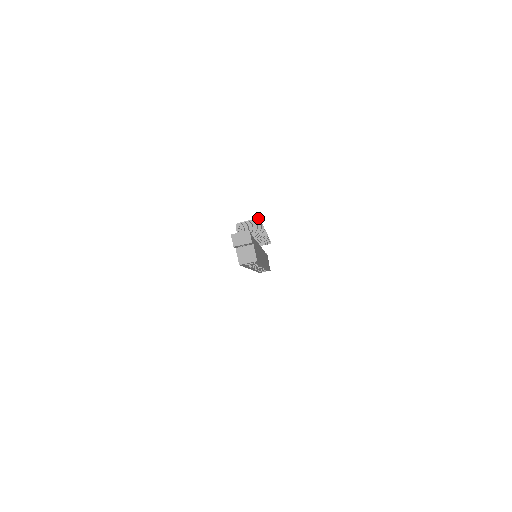
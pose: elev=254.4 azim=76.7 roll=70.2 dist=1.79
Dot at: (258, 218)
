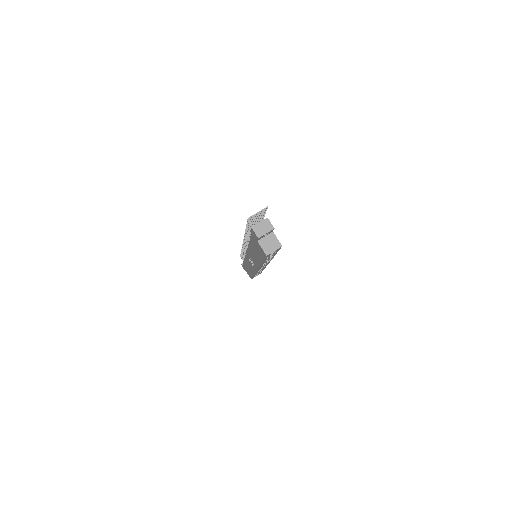
Dot at: (266, 207)
